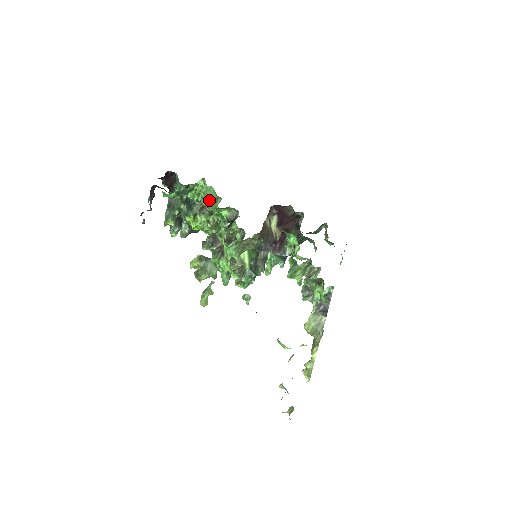
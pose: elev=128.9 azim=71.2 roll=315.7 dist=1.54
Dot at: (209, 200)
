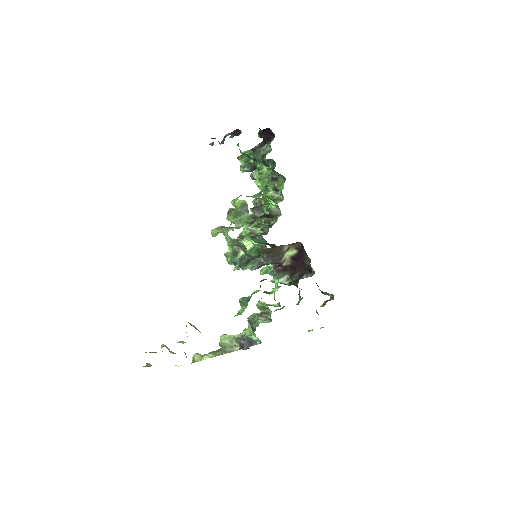
Dot at: occluded
